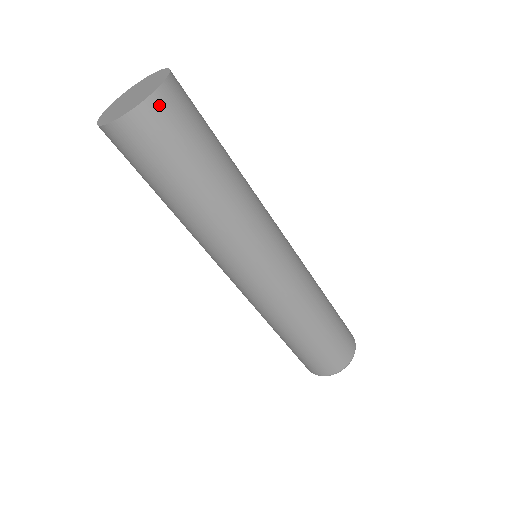
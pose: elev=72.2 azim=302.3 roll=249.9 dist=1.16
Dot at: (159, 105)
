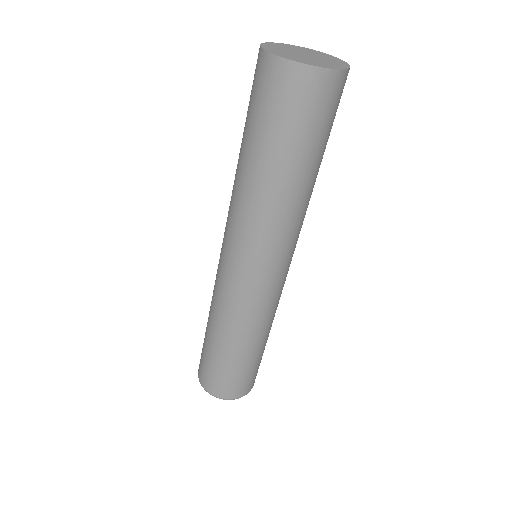
Dot at: (327, 82)
